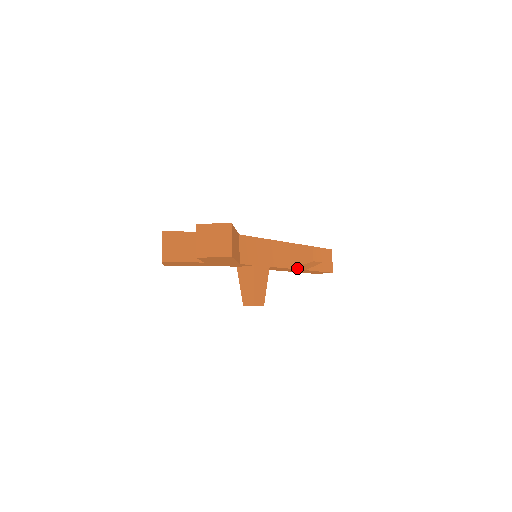
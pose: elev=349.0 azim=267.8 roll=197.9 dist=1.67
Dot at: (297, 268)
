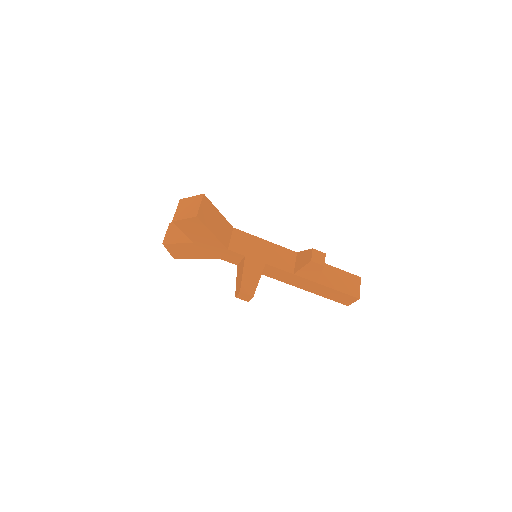
Dot at: (302, 275)
